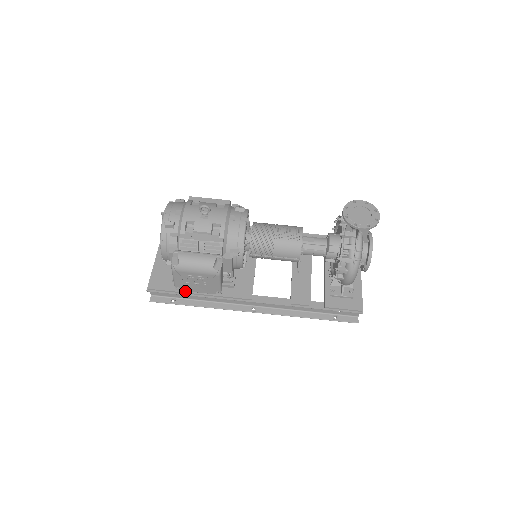
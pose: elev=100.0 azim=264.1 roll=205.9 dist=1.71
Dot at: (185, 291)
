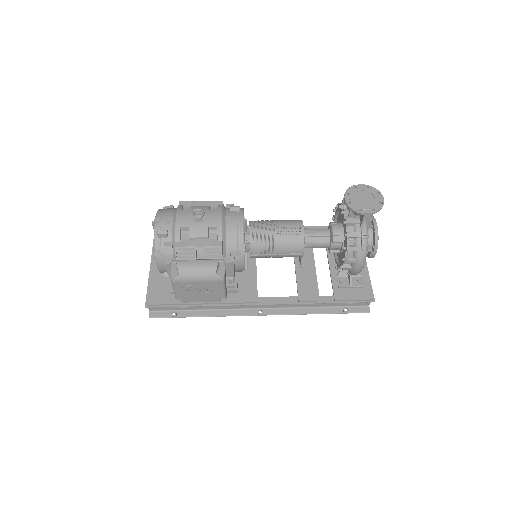
Dot at: occluded
